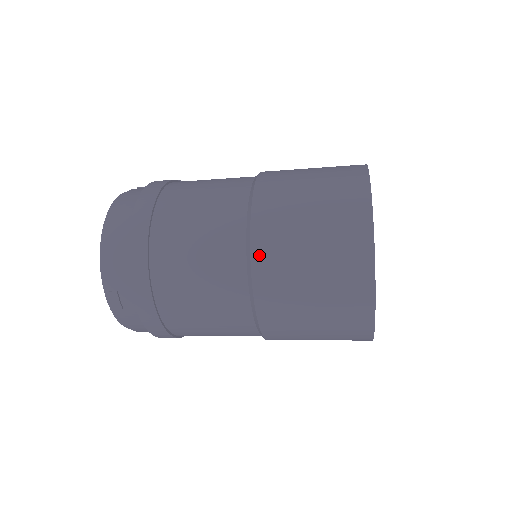
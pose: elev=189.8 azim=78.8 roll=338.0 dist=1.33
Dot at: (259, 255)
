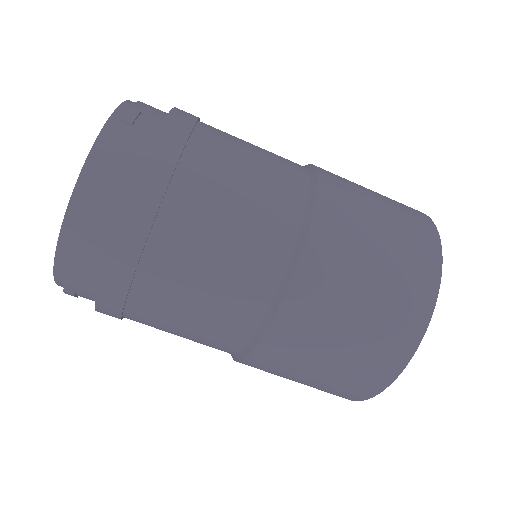
Dot at: (321, 168)
